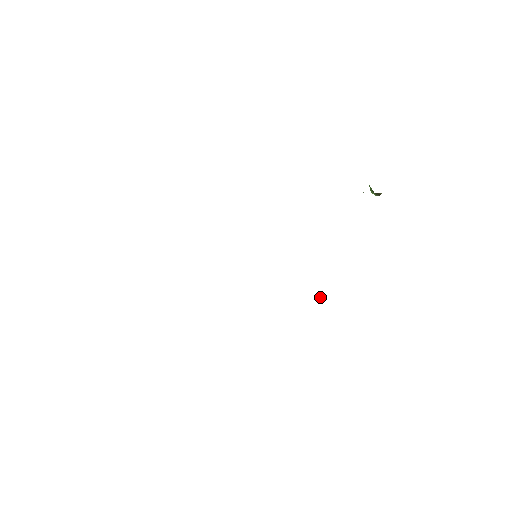
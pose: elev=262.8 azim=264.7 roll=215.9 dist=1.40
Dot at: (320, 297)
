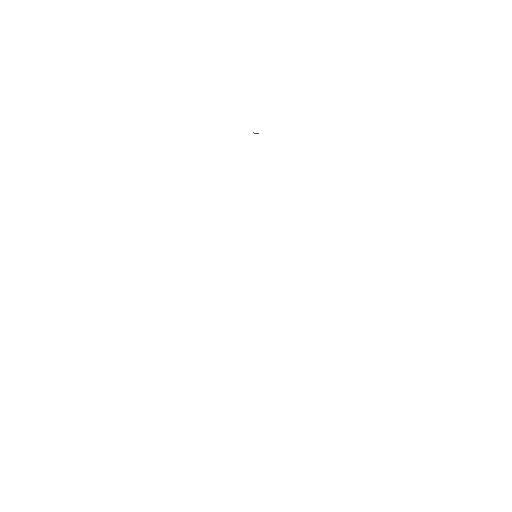
Dot at: occluded
